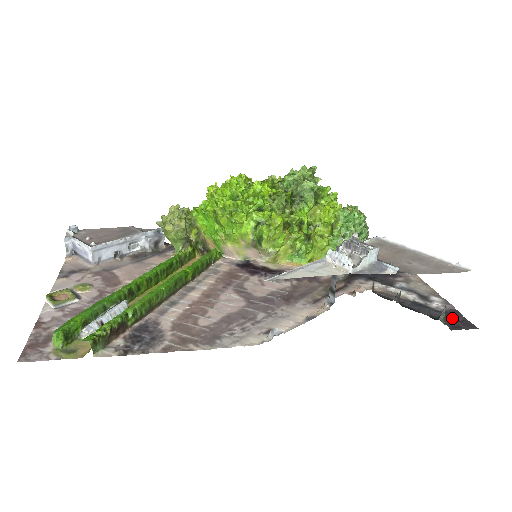
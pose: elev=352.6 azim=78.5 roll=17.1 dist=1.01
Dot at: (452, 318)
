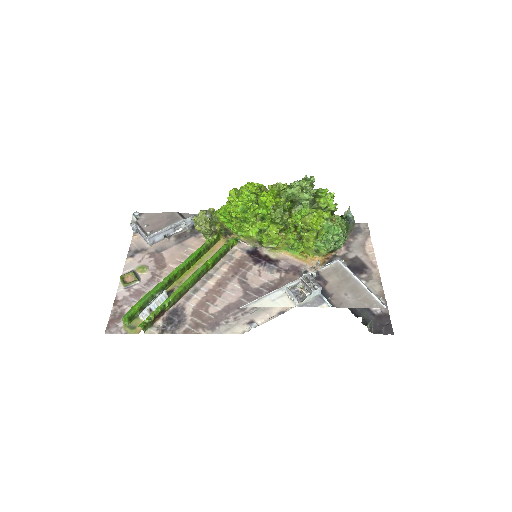
Dot at: (381, 322)
